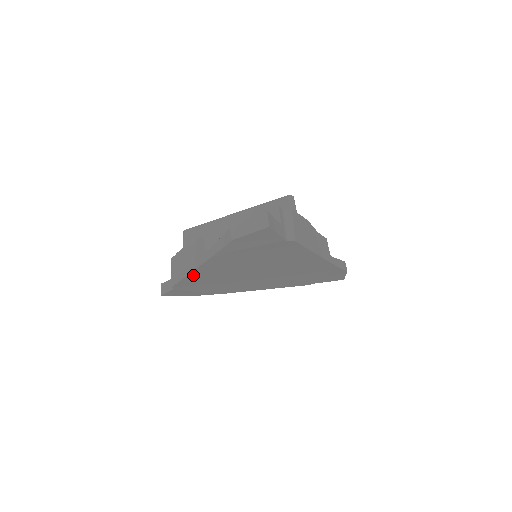
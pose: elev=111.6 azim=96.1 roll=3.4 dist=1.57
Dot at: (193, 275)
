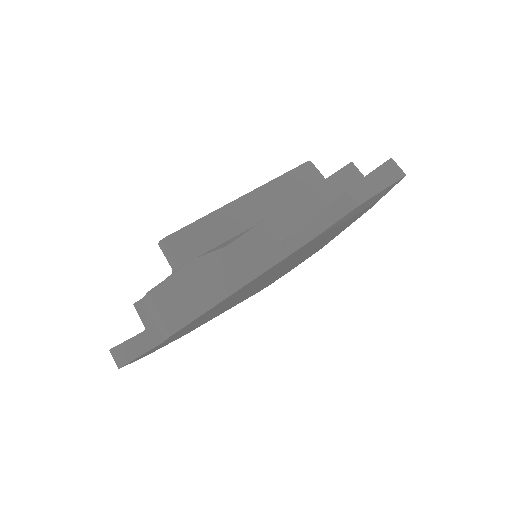
Dot at: (230, 296)
